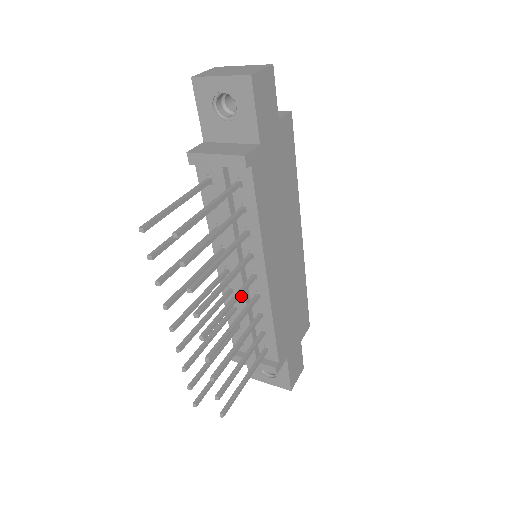
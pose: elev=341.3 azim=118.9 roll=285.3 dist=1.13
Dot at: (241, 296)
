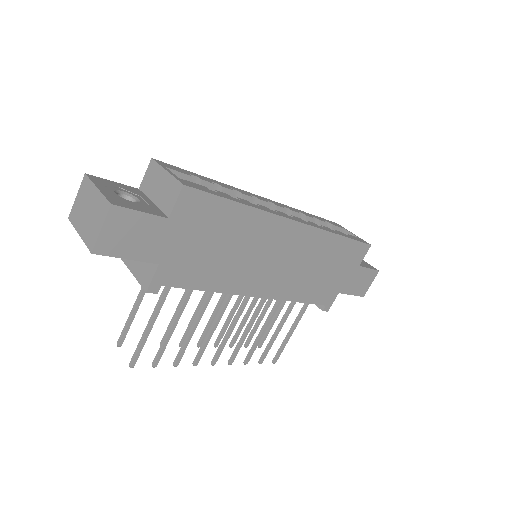
Dot at: occluded
